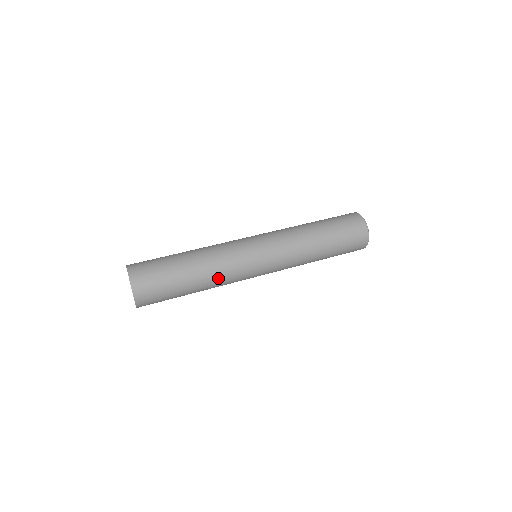
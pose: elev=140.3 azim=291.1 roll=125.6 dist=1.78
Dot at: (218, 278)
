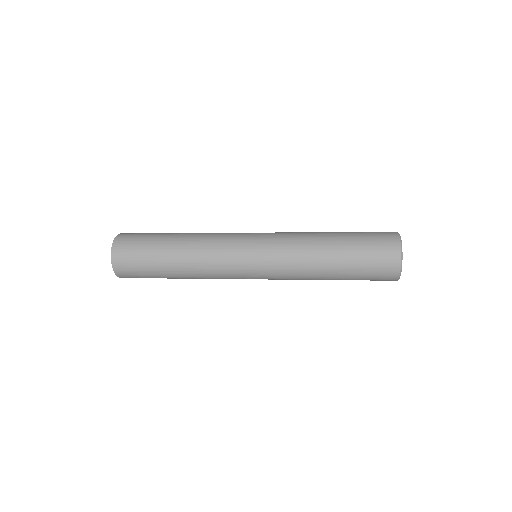
Dot at: (200, 273)
